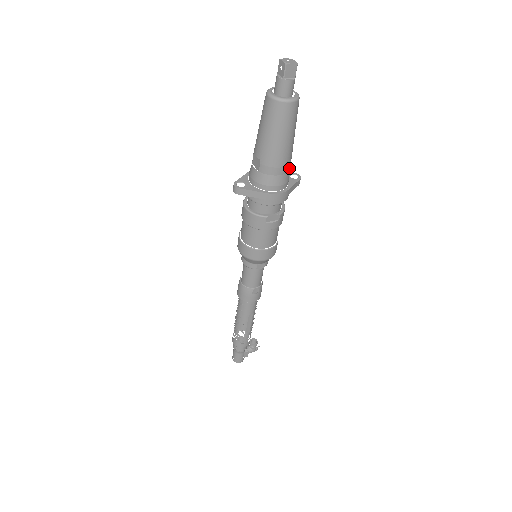
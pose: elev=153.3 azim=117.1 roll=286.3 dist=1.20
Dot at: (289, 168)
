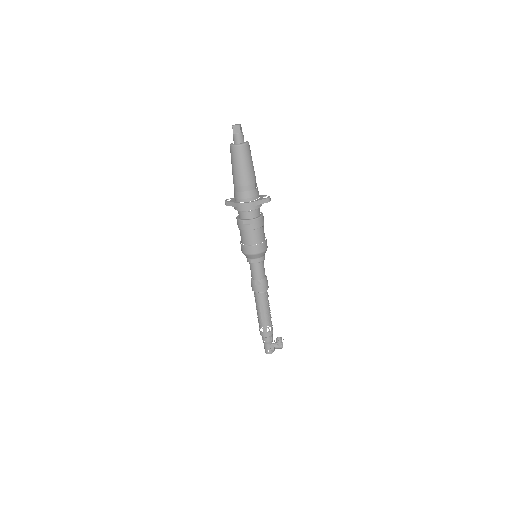
Dot at: (252, 188)
